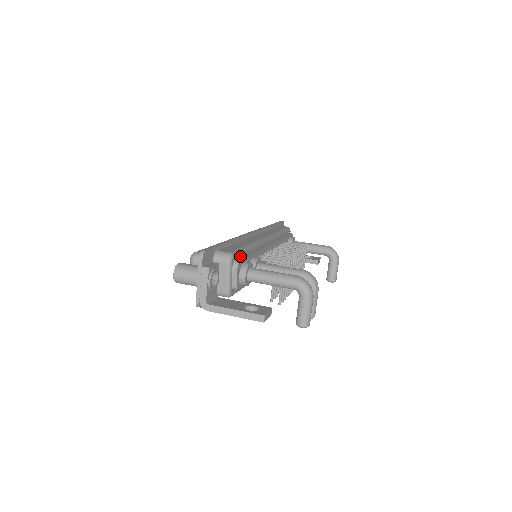
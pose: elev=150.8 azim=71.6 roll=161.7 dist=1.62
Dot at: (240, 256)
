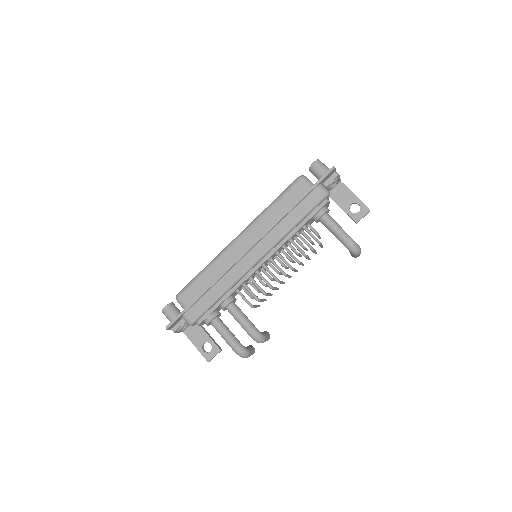
Dot at: (207, 310)
